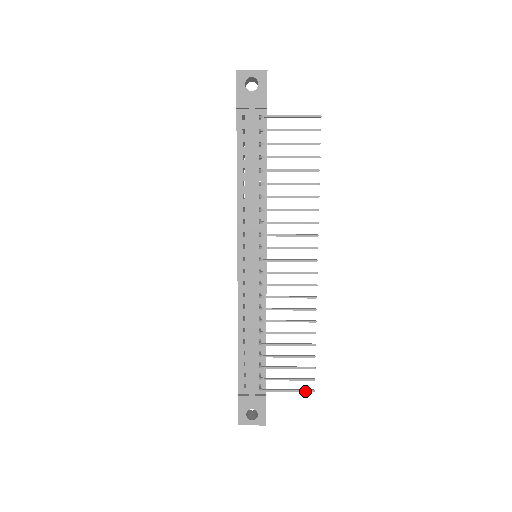
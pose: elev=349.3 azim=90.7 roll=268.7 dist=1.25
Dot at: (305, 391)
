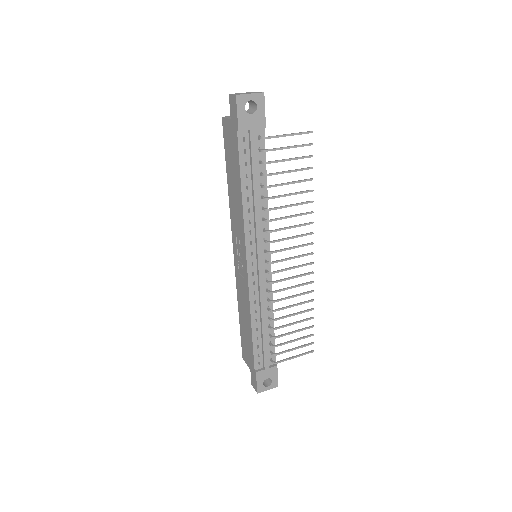
Dot at: (307, 353)
